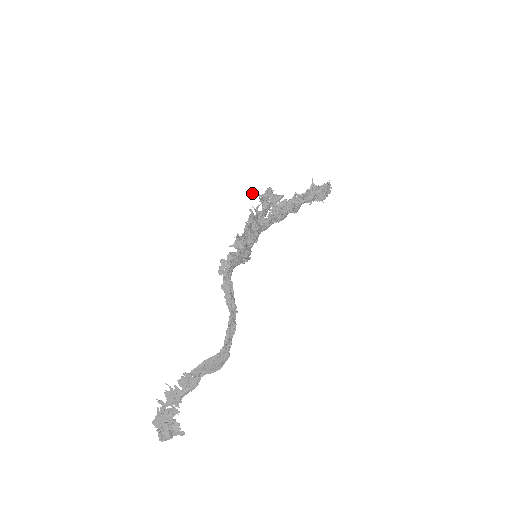
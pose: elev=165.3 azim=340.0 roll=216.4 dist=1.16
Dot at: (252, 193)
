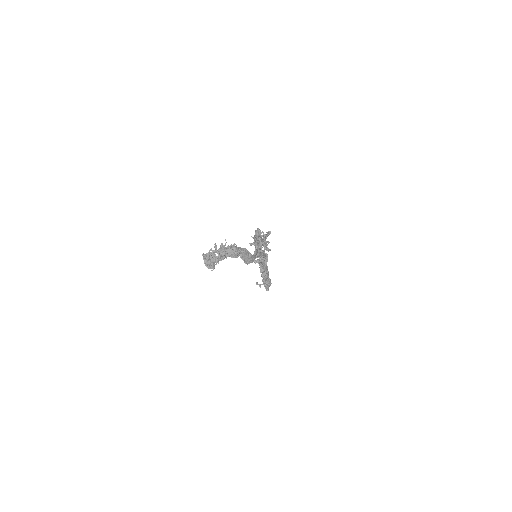
Dot at: occluded
